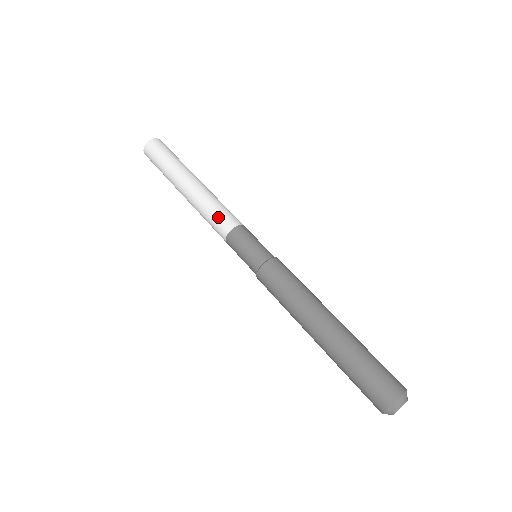
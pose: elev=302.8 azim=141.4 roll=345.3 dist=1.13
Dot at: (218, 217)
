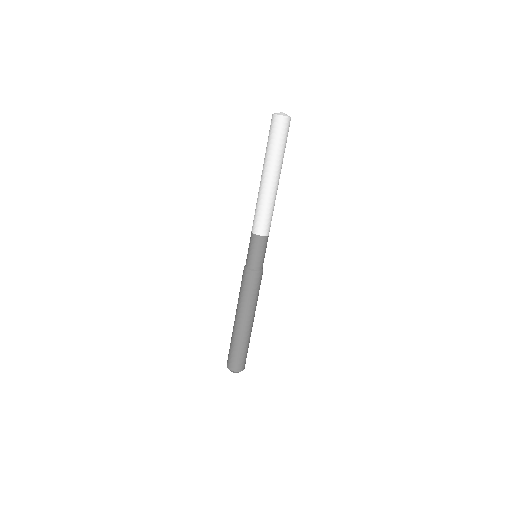
Dot at: (267, 221)
